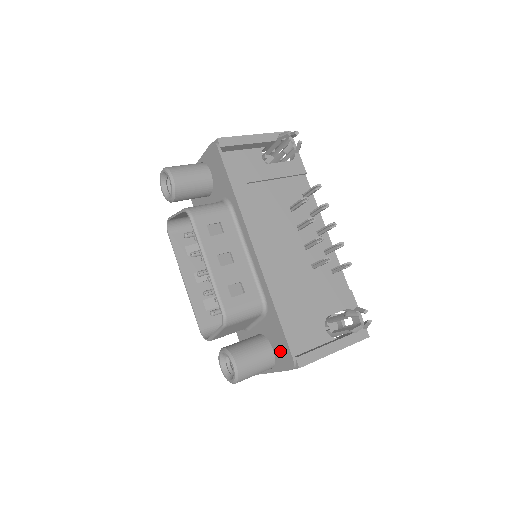
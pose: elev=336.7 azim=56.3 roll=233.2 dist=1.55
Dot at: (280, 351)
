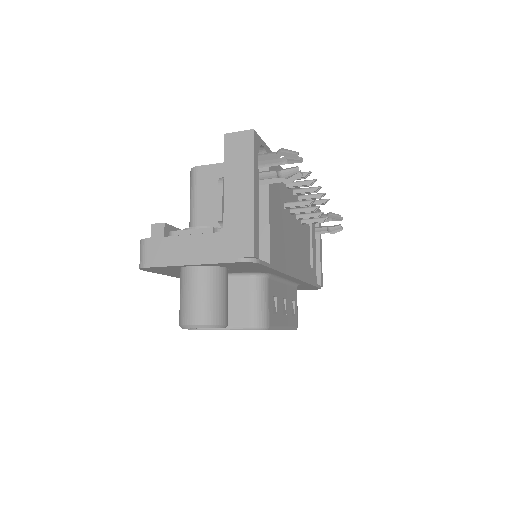
Dot at: occluded
